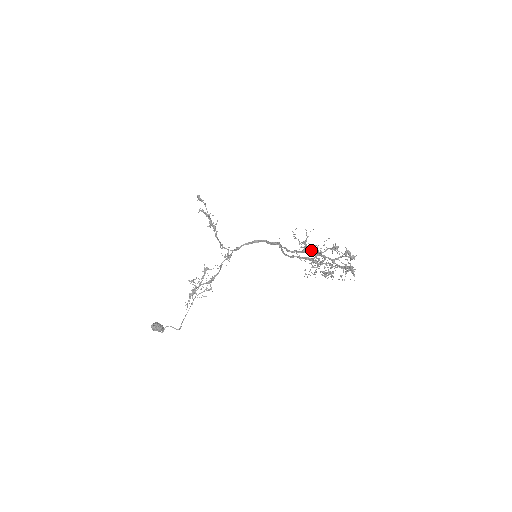
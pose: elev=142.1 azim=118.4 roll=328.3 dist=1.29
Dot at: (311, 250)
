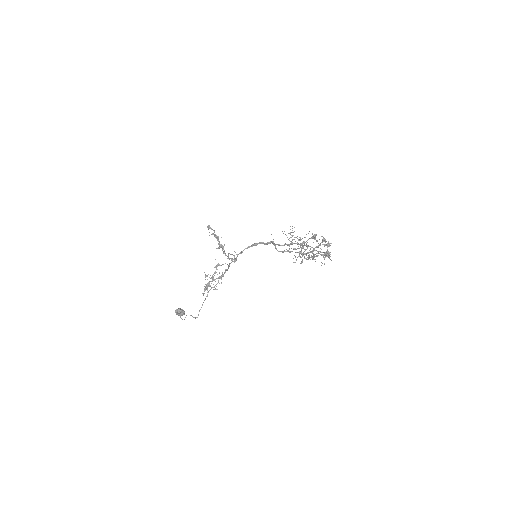
Dot at: (298, 246)
